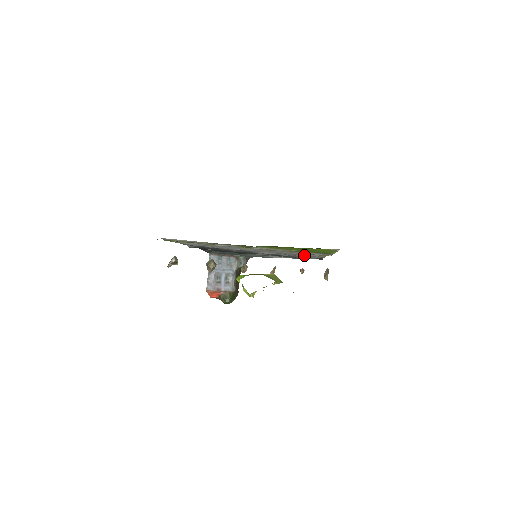
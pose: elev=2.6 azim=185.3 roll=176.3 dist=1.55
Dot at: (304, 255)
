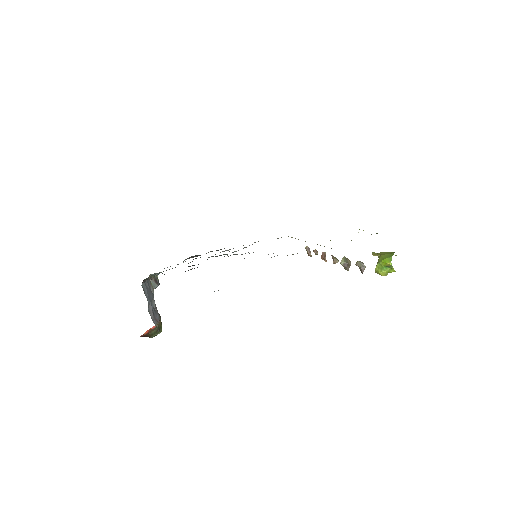
Dot at: occluded
